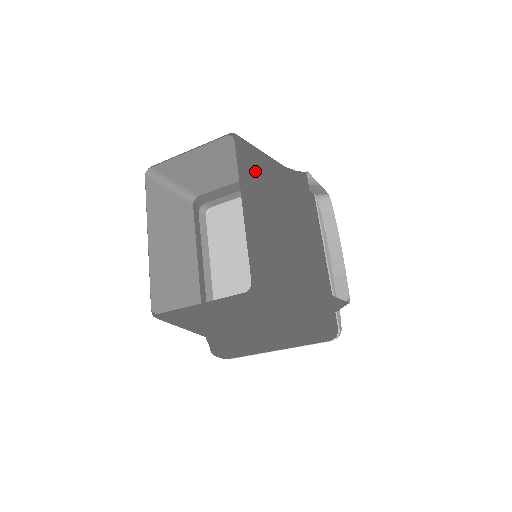
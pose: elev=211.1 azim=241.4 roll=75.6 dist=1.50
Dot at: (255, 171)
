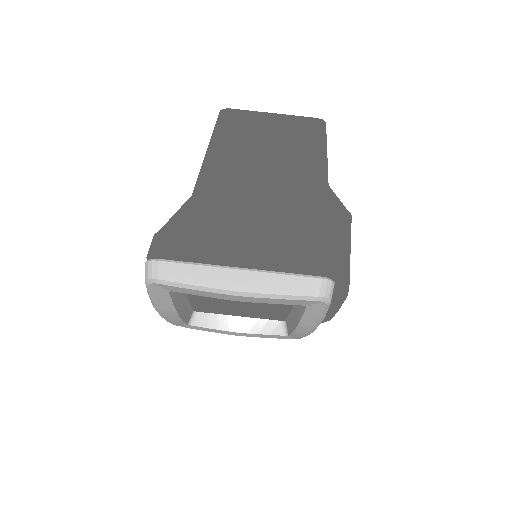
Dot at: occluded
